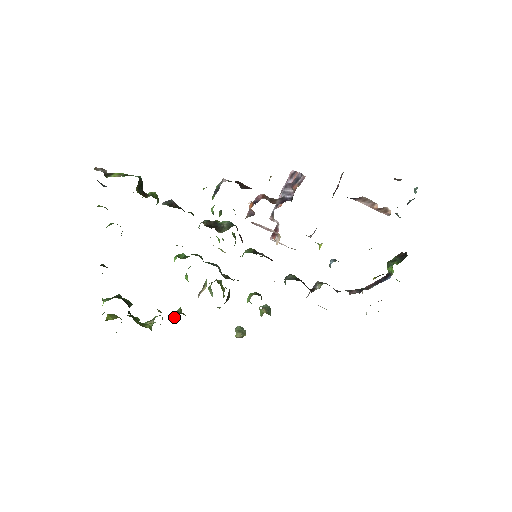
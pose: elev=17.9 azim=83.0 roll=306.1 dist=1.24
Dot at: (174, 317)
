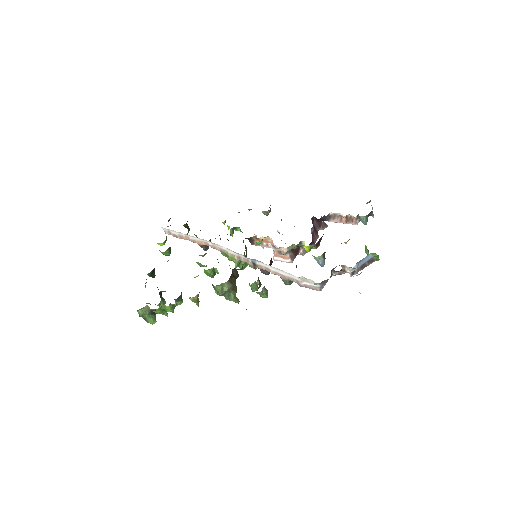
Dot at: (190, 297)
